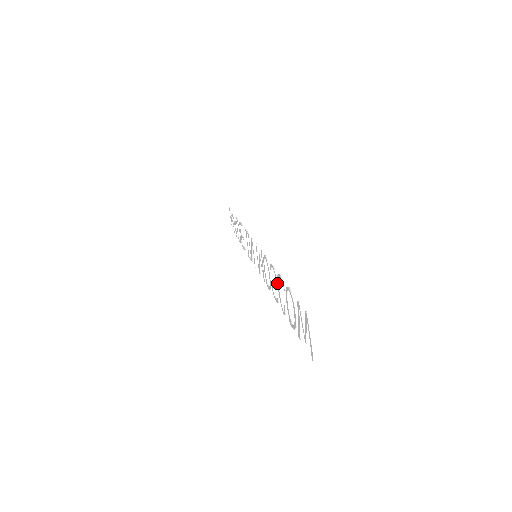
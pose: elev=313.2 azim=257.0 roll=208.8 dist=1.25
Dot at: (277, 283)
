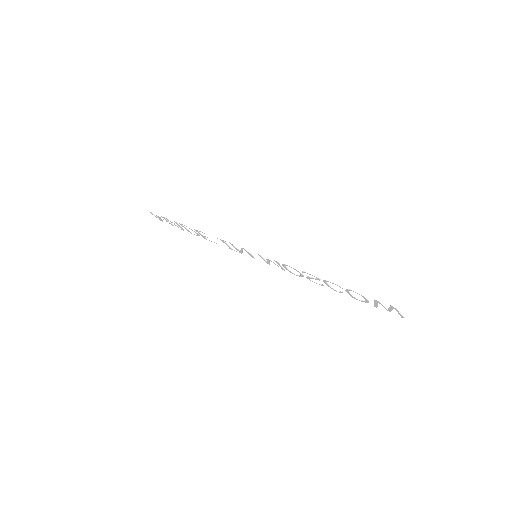
Dot at: occluded
